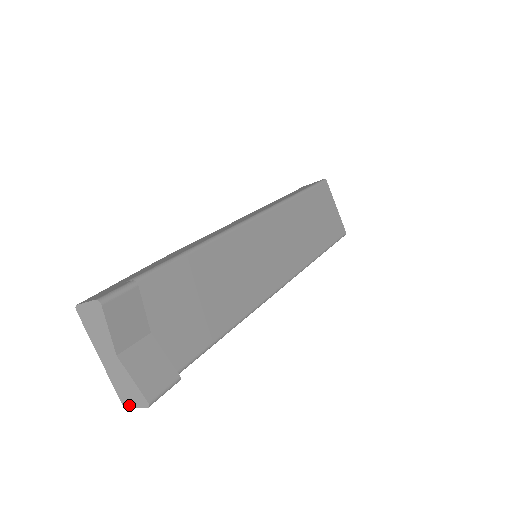
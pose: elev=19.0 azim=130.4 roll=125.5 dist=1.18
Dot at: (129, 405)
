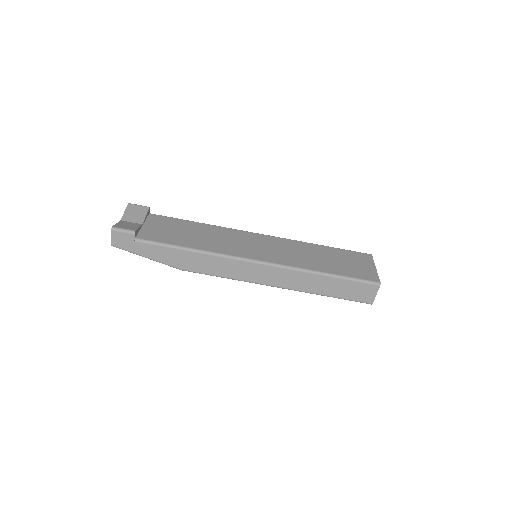
Dot at: (112, 241)
